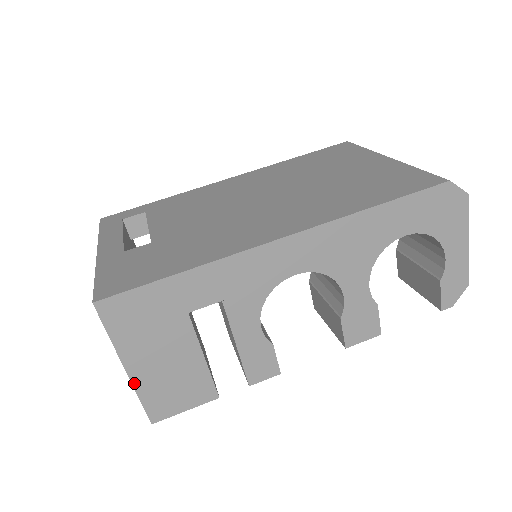
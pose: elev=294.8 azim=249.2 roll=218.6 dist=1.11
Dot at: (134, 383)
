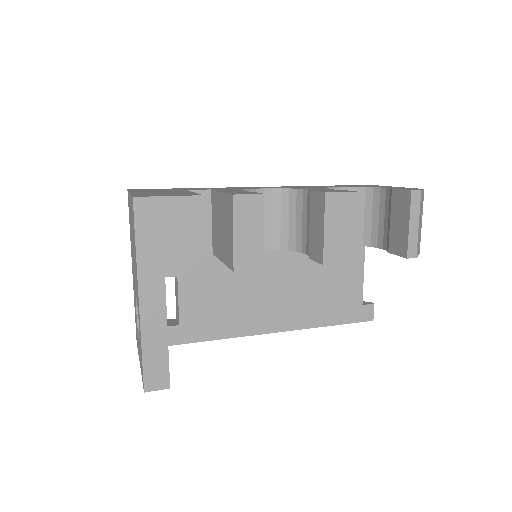
Dot at: occluded
